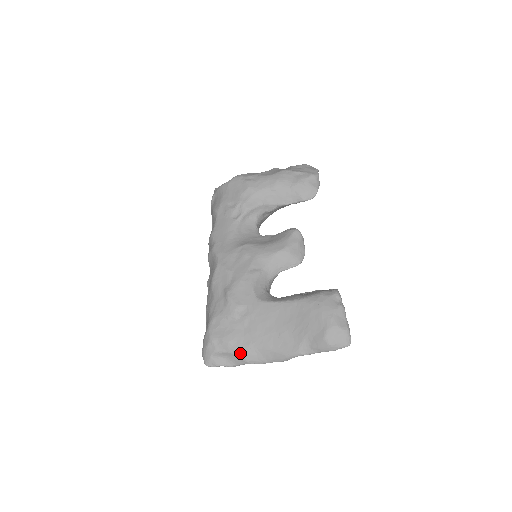
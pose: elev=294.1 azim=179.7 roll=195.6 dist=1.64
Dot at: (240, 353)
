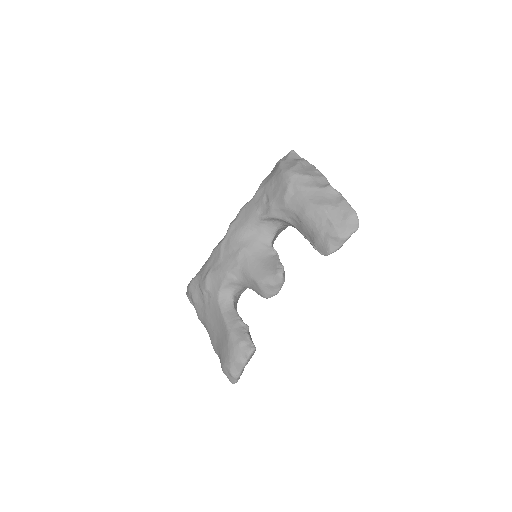
Dot at: (197, 312)
